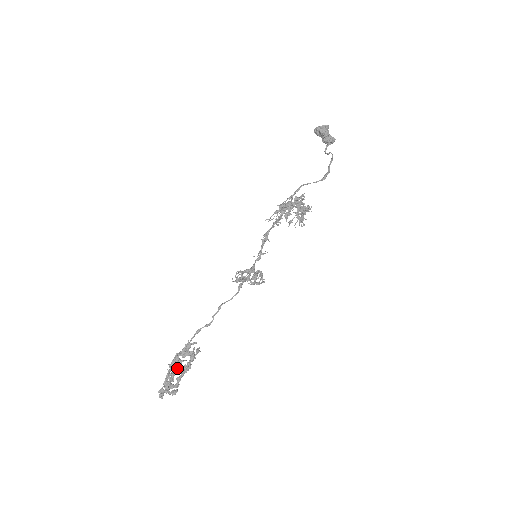
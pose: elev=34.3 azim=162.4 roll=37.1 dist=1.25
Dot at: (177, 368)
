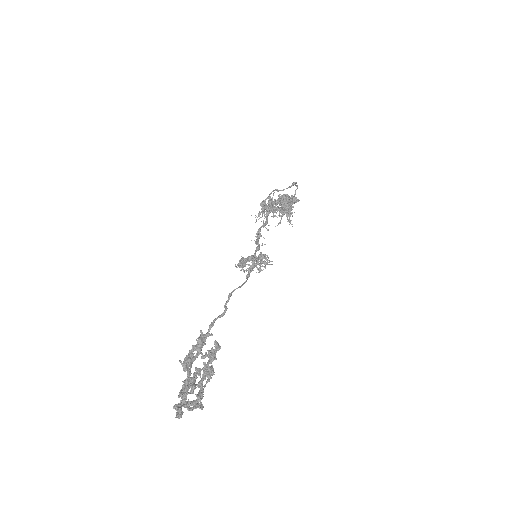
Dot at: (195, 378)
